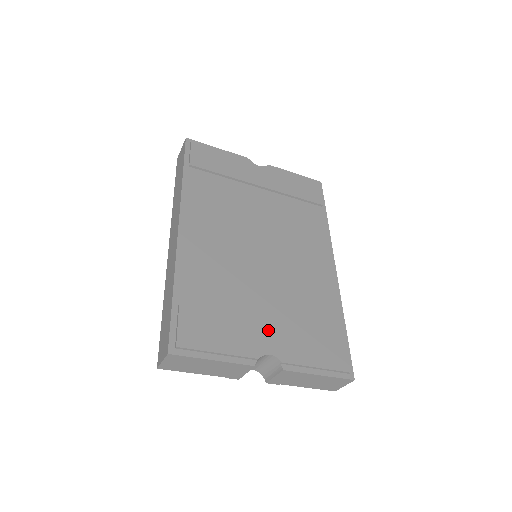
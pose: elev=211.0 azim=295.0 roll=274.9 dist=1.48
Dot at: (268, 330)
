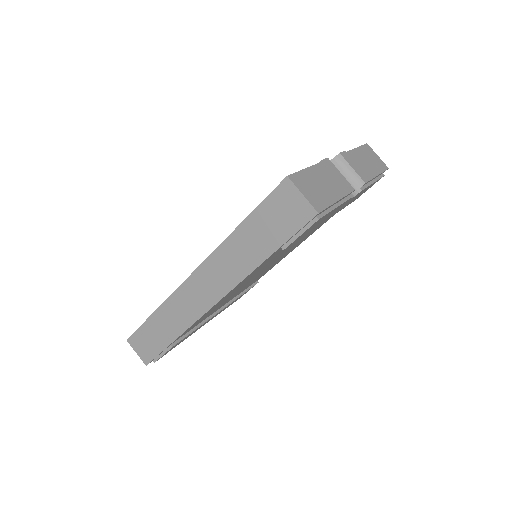
Dot at: occluded
